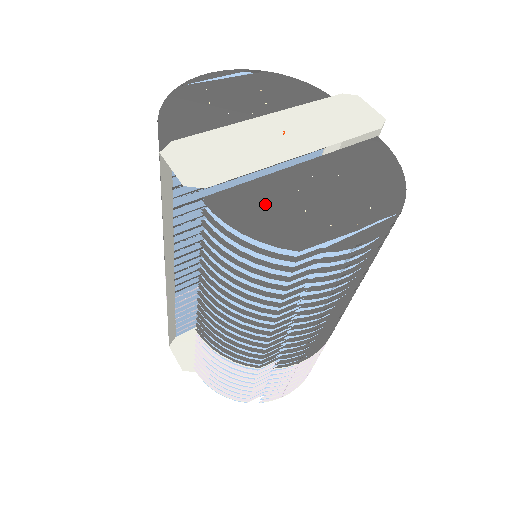
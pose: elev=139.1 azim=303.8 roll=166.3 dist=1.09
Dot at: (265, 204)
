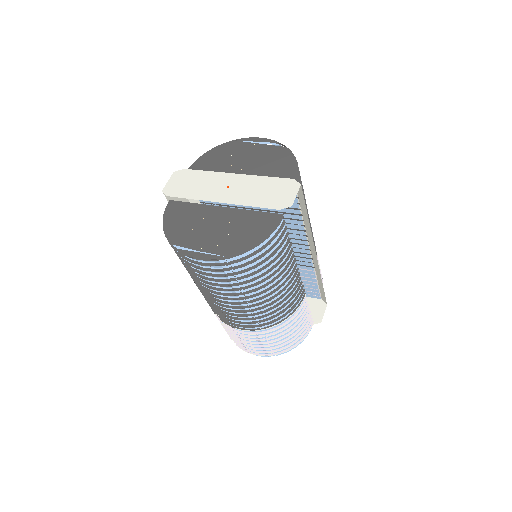
Dot at: (184, 216)
